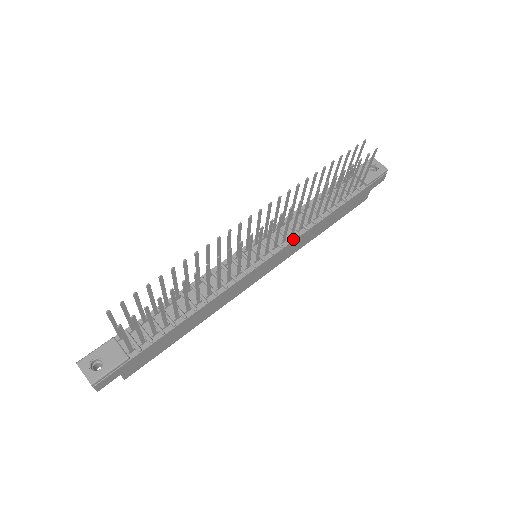
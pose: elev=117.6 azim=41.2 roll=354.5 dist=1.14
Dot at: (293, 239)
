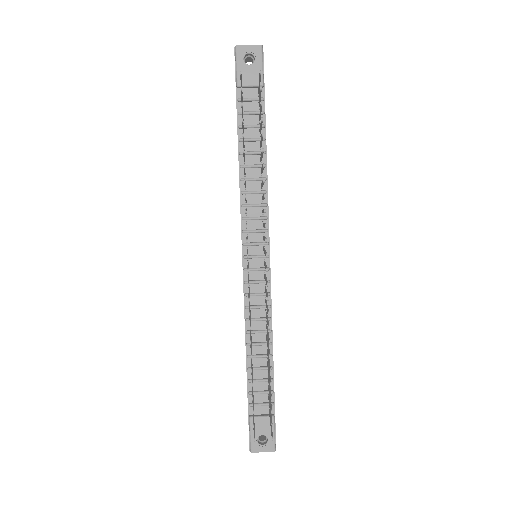
Dot at: (267, 214)
